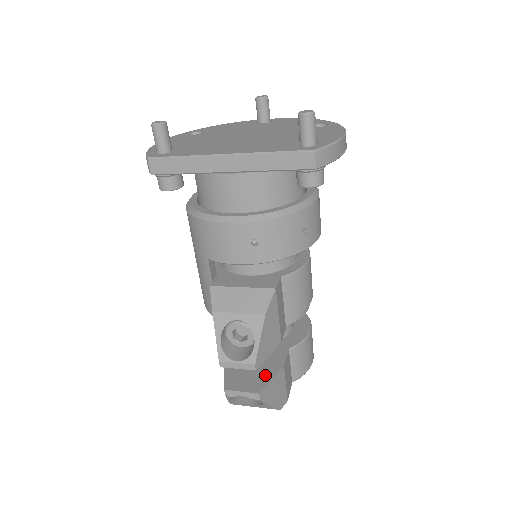
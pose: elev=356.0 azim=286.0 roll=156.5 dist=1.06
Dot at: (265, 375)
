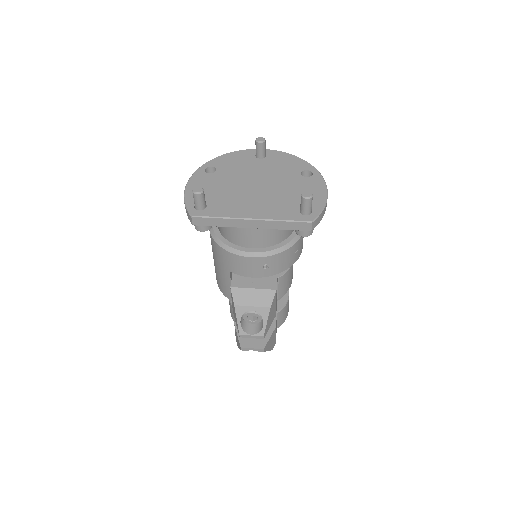
Dot at: occluded
